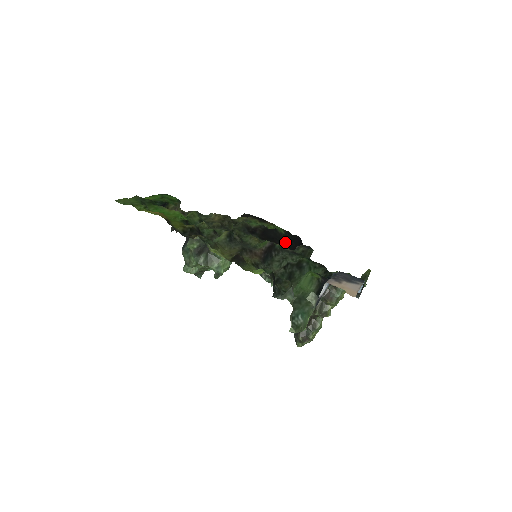
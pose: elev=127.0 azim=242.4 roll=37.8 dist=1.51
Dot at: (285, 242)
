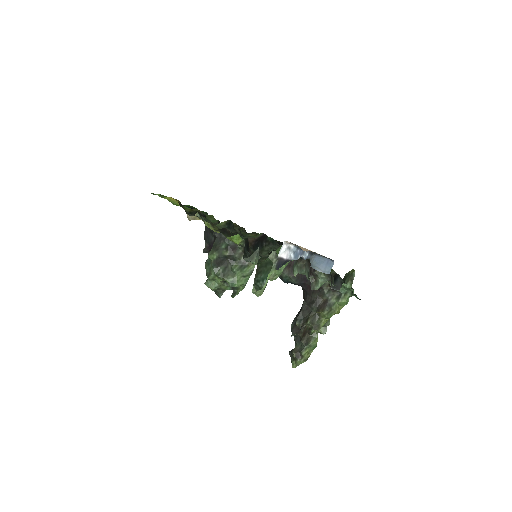
Dot at: occluded
